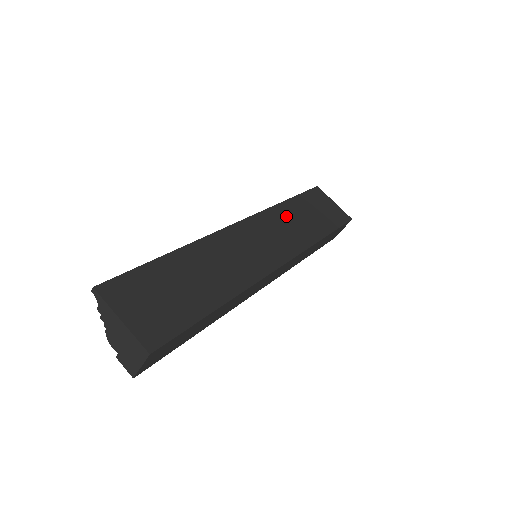
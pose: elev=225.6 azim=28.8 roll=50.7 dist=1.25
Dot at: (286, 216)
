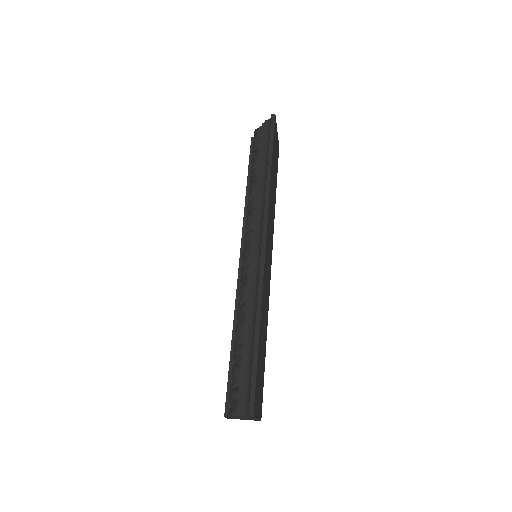
Dot at: occluded
